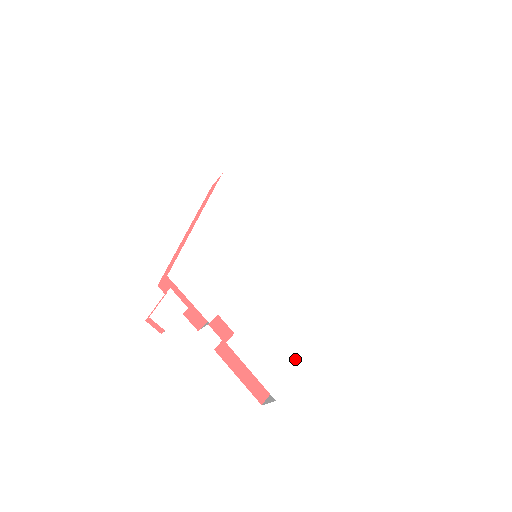
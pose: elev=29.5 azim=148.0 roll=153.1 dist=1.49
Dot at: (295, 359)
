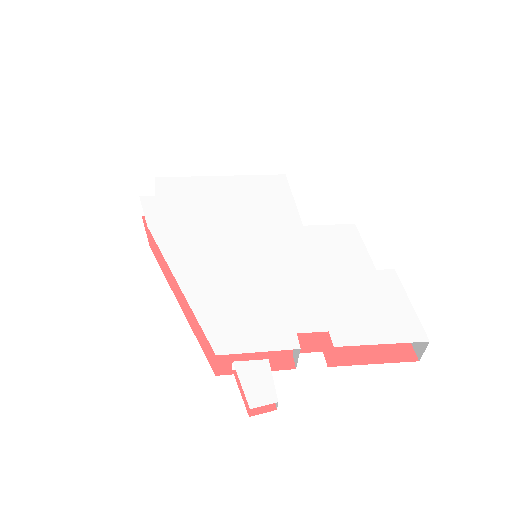
Dot at: (394, 292)
